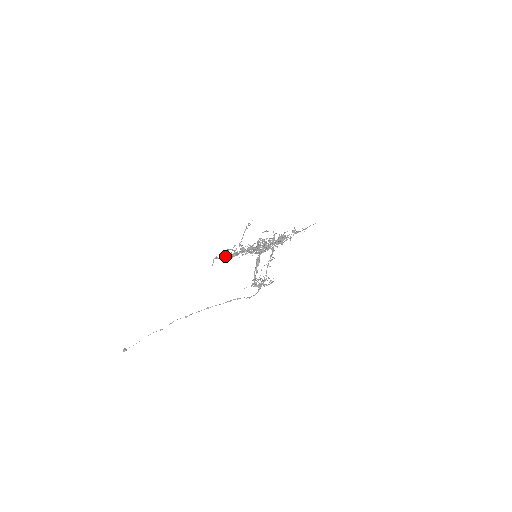
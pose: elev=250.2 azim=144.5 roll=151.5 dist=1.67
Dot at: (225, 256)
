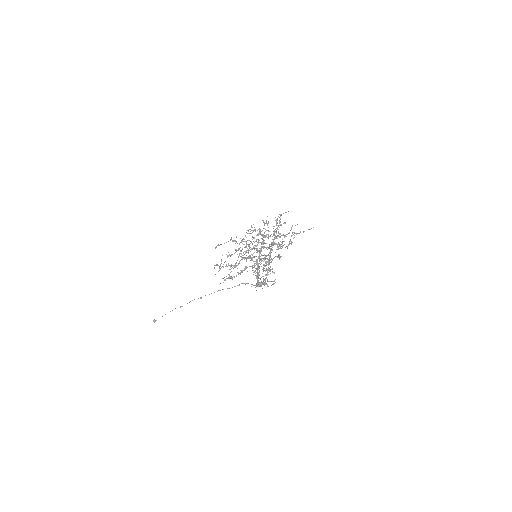
Dot at: (224, 277)
